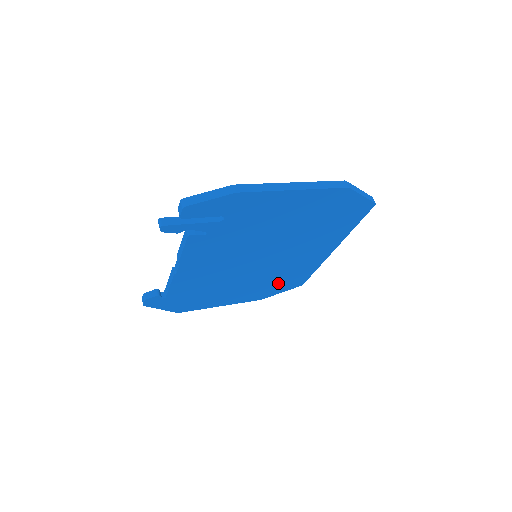
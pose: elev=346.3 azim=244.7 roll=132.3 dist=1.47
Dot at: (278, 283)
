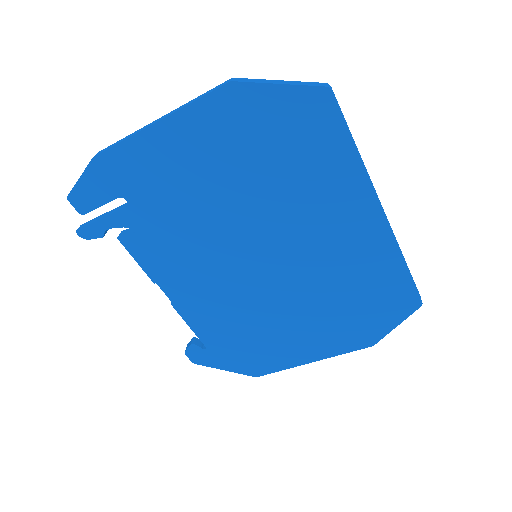
Dot at: (361, 305)
